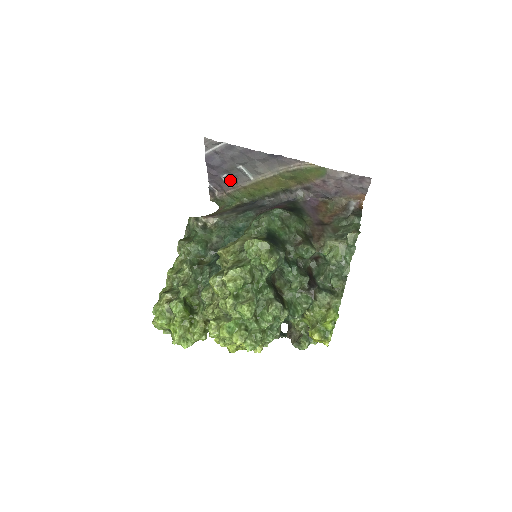
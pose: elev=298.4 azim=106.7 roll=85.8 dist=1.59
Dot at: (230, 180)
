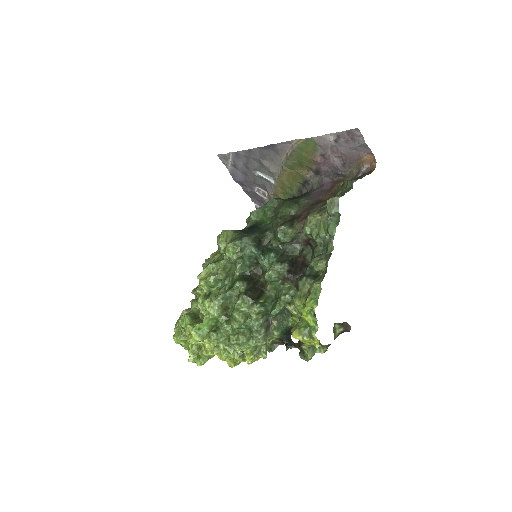
Dot at: (262, 192)
